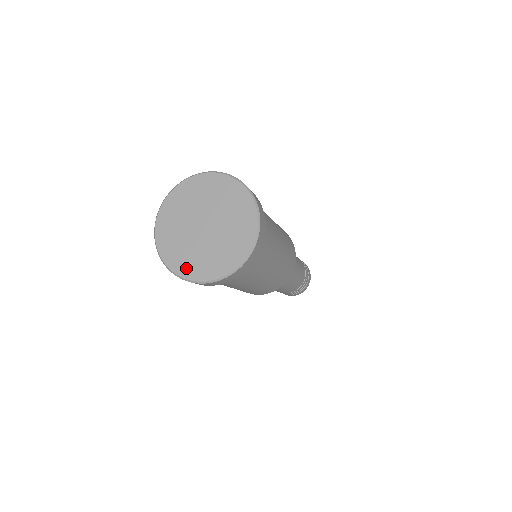
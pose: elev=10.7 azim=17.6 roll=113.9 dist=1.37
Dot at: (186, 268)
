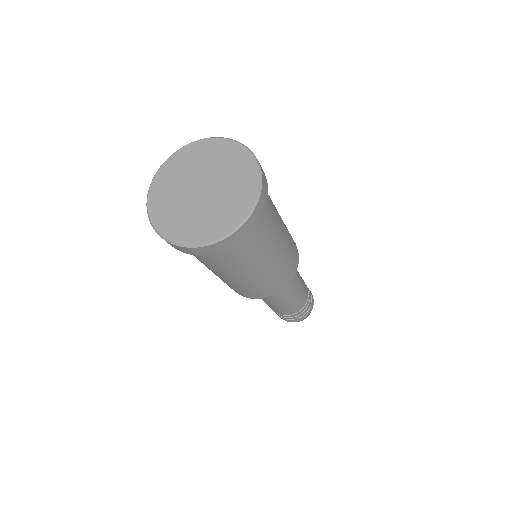
Dot at: (186, 234)
